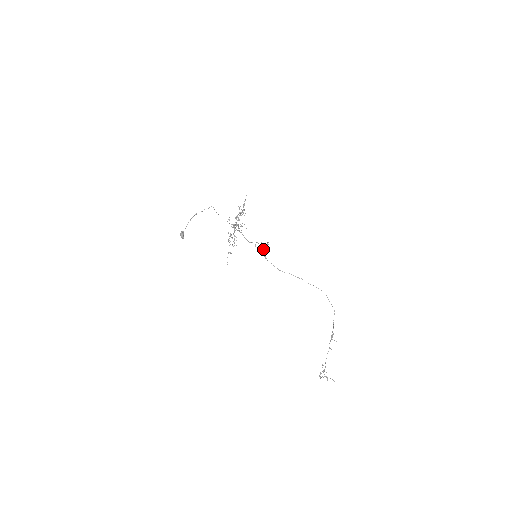
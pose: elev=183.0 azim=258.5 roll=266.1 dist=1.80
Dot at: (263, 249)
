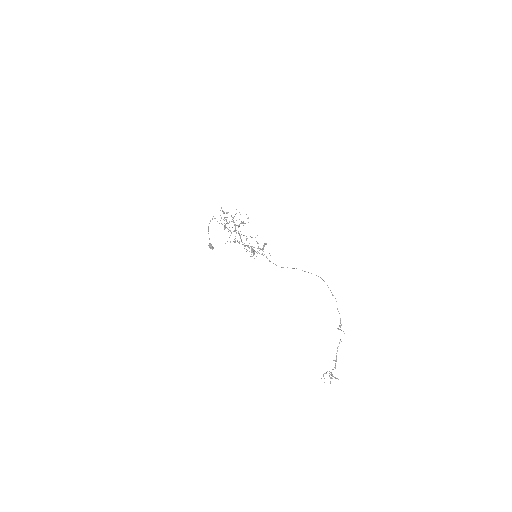
Dot at: occluded
